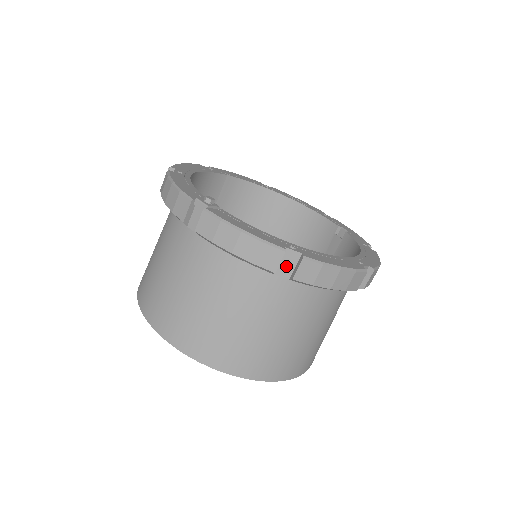
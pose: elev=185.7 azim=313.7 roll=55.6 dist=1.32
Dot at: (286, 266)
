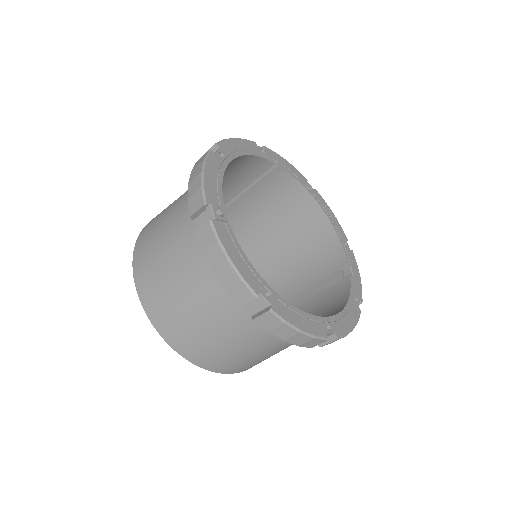
Dot at: (254, 306)
